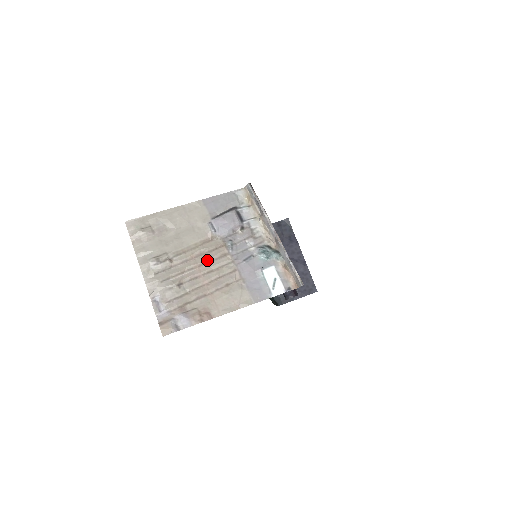
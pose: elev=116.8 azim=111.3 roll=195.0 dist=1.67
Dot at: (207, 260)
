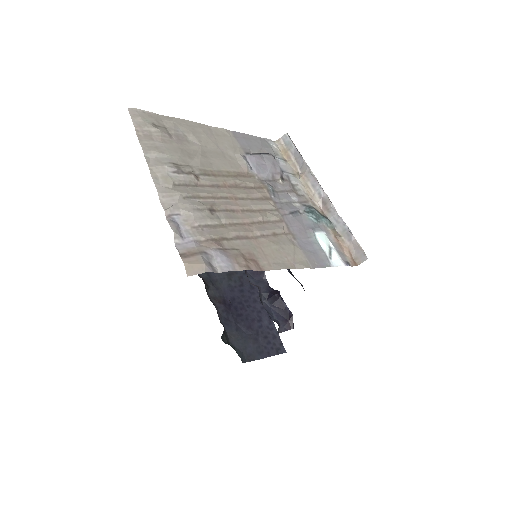
Dot at: (245, 195)
